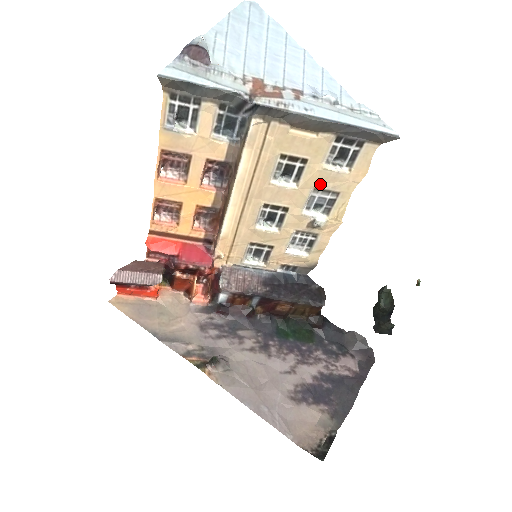
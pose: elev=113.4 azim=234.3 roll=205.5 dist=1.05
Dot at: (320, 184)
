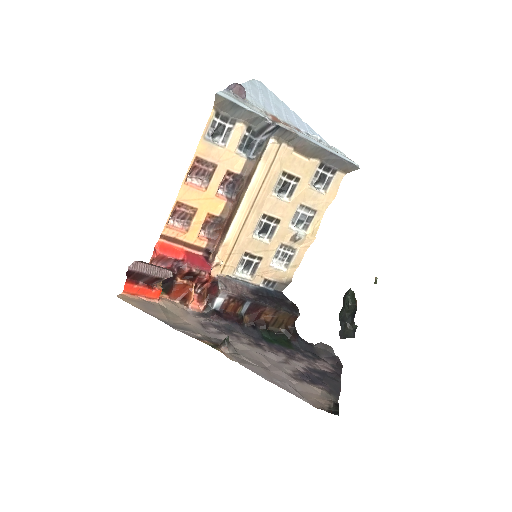
Dot at: (305, 201)
